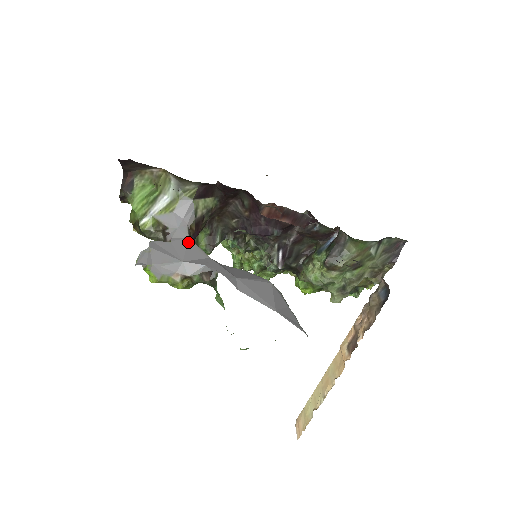
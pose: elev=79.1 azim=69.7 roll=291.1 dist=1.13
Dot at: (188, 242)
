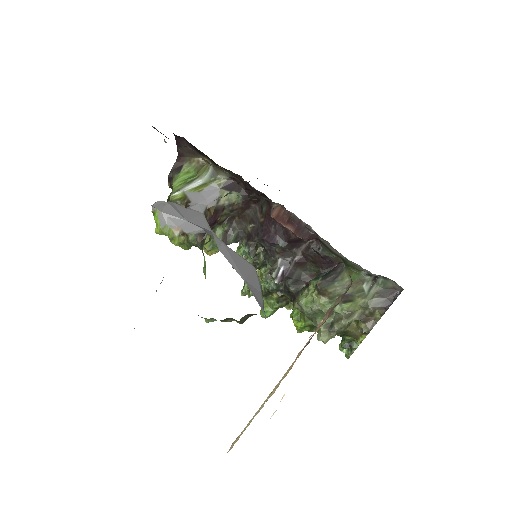
Dot at: (200, 215)
